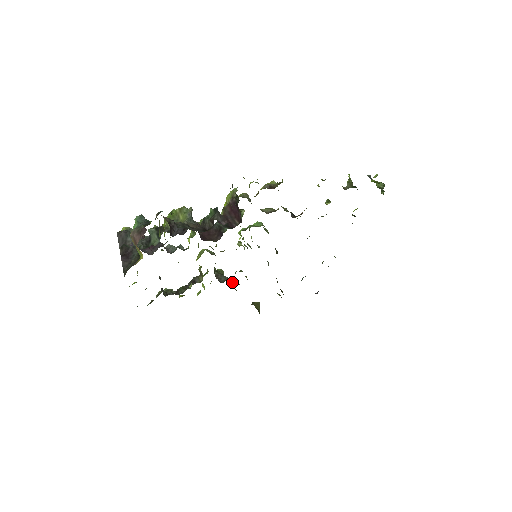
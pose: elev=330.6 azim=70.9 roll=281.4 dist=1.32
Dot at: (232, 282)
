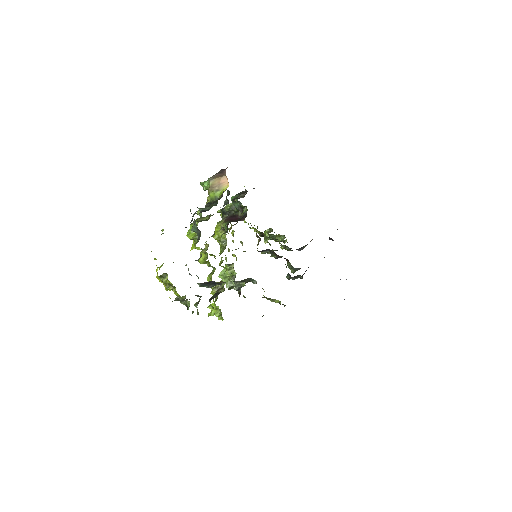
Dot at: occluded
